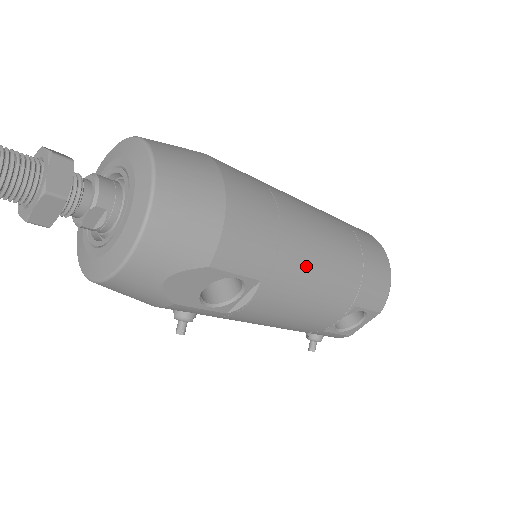
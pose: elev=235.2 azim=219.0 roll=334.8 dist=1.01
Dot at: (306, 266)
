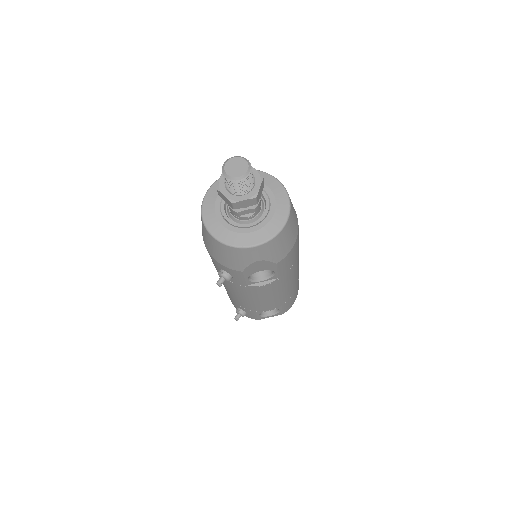
Dot at: (290, 278)
